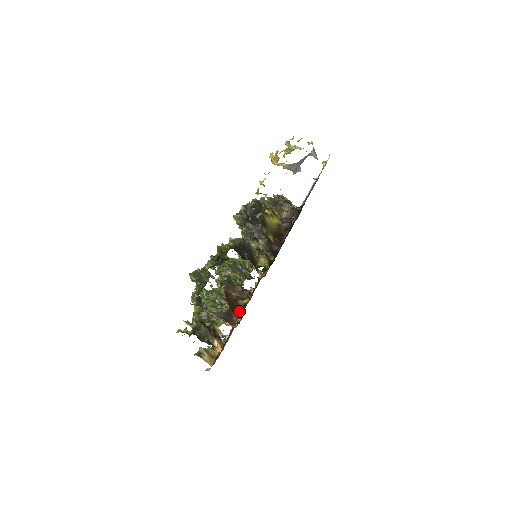
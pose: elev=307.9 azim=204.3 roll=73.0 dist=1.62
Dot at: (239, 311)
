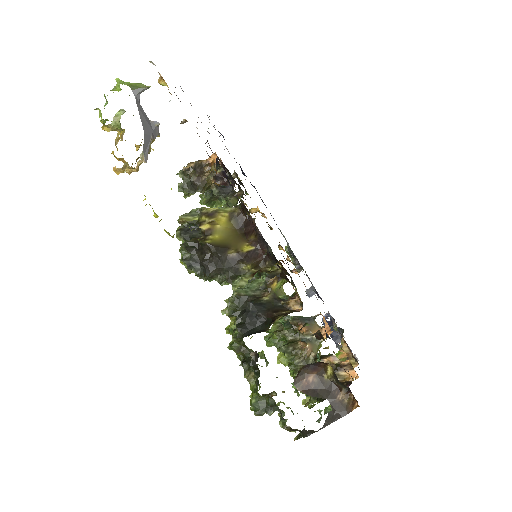
Dot at: (339, 388)
